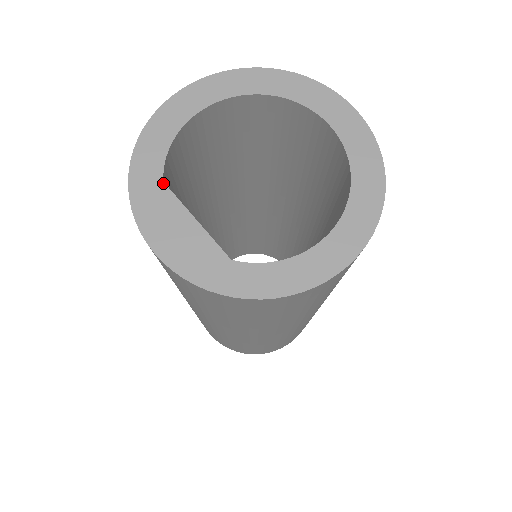
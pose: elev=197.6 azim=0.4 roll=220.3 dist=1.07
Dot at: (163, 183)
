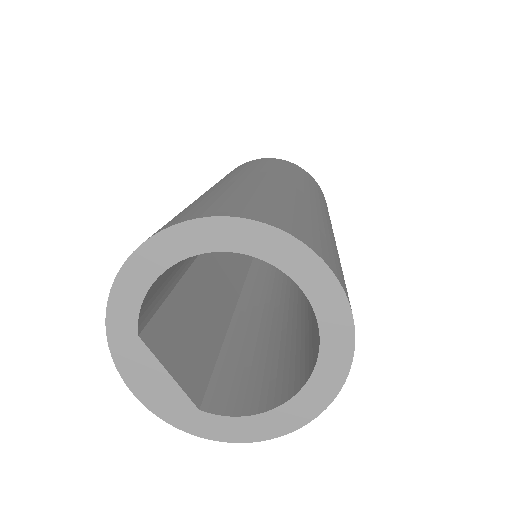
Dot at: (138, 337)
